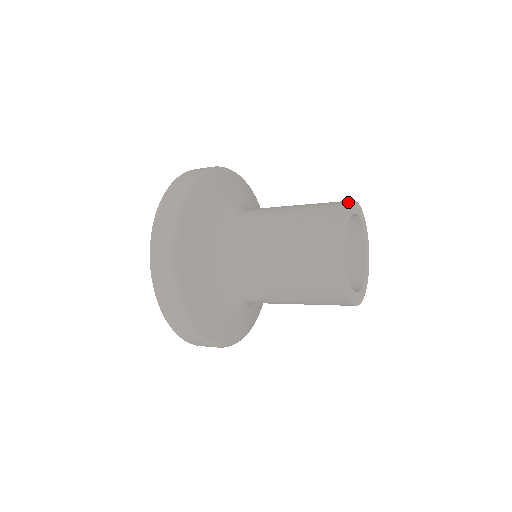
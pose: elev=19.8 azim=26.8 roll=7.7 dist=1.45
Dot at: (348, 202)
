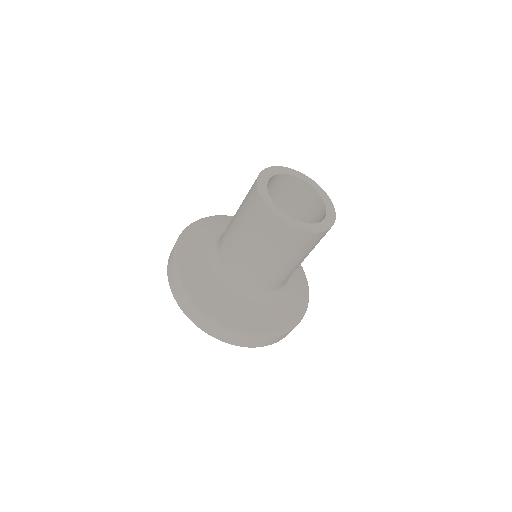
Dot at: (274, 167)
